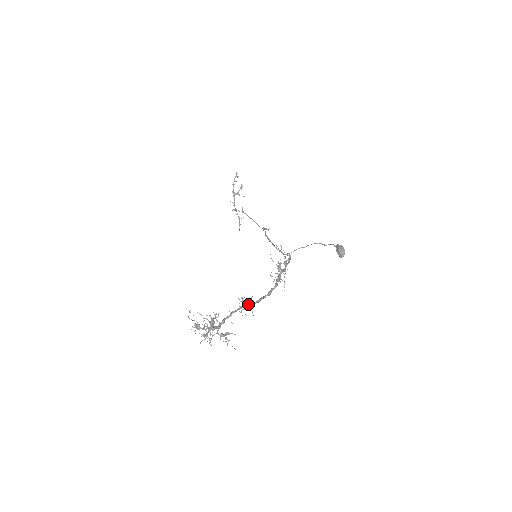
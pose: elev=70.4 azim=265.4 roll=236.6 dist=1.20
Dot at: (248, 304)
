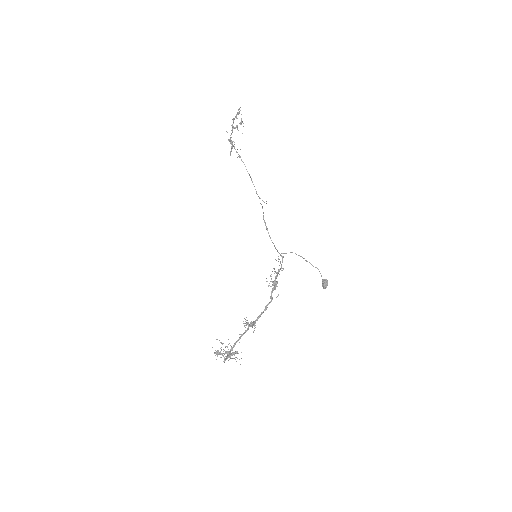
Dot at: (251, 326)
